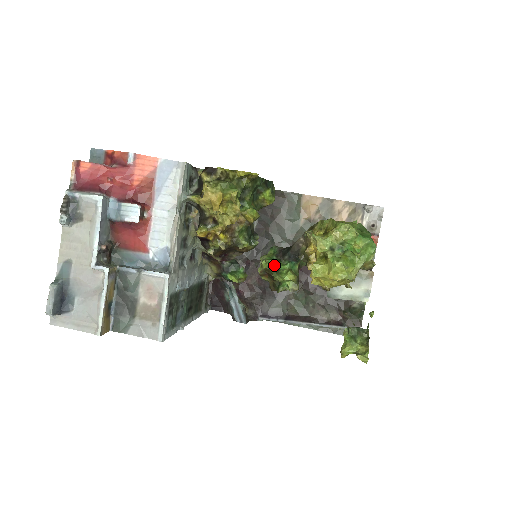
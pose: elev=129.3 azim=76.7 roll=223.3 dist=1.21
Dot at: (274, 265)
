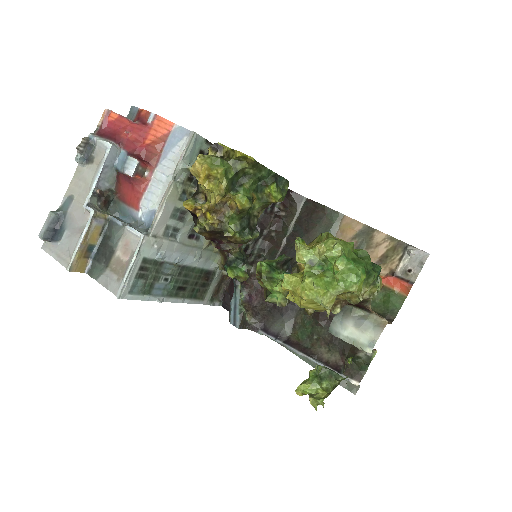
Dot at: (265, 269)
